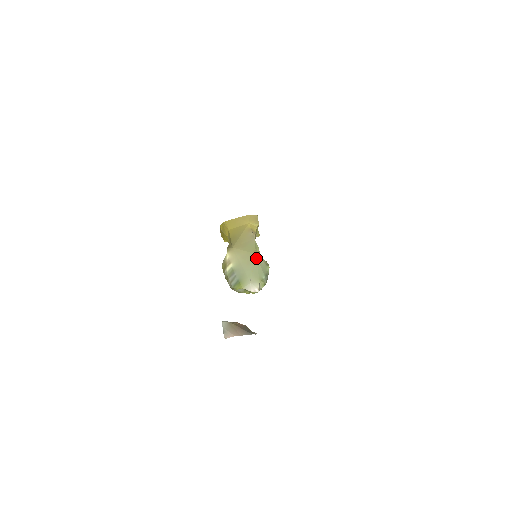
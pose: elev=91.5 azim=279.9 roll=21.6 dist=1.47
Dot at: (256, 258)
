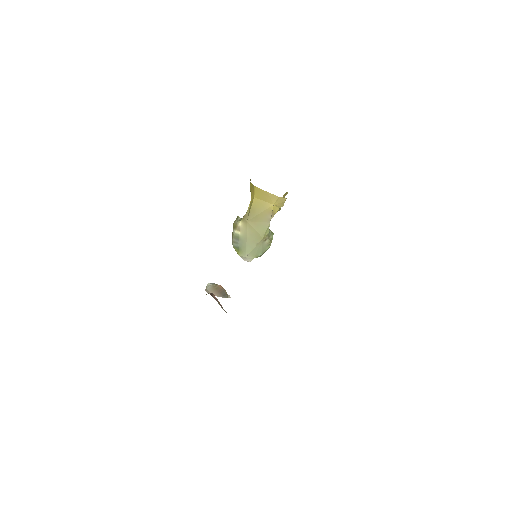
Dot at: (261, 241)
